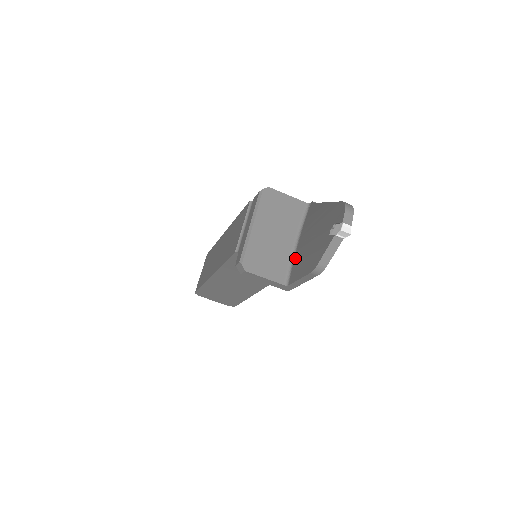
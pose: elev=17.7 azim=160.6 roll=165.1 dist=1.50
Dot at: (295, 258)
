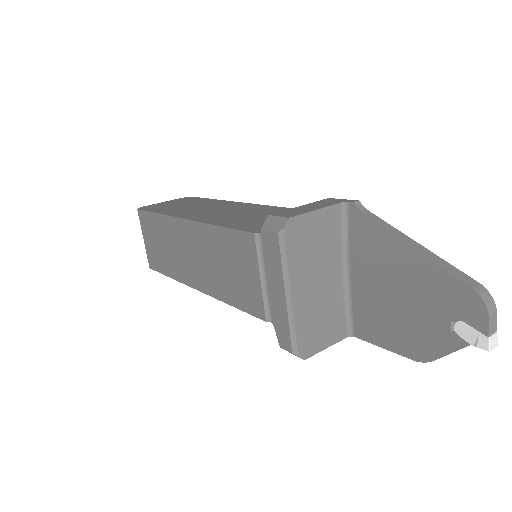
Dot at: (355, 302)
